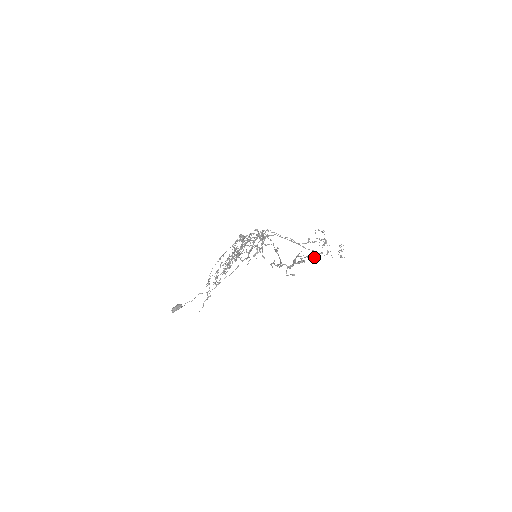
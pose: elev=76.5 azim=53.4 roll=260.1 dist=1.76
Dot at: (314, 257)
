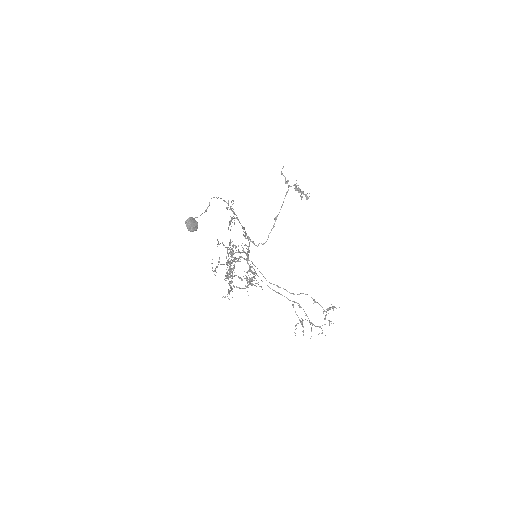
Dot at: (307, 196)
